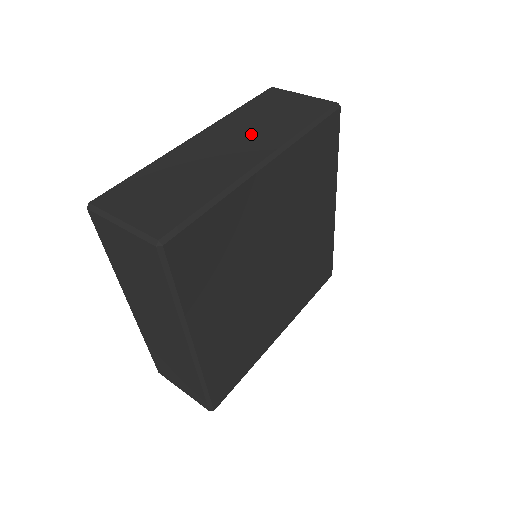
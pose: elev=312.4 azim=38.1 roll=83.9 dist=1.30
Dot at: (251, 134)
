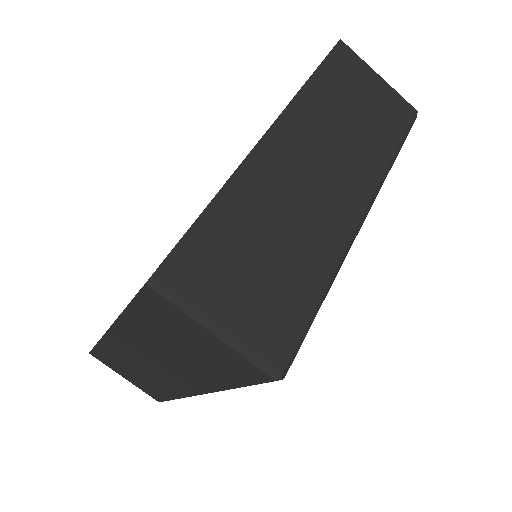
Dot at: (339, 151)
